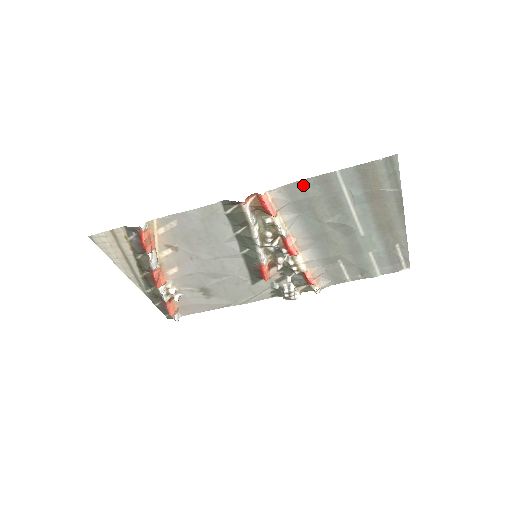
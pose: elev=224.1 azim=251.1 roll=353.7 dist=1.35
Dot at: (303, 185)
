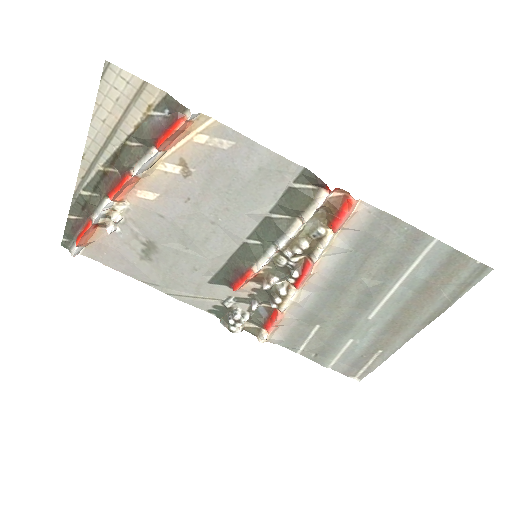
Dot at: (394, 225)
